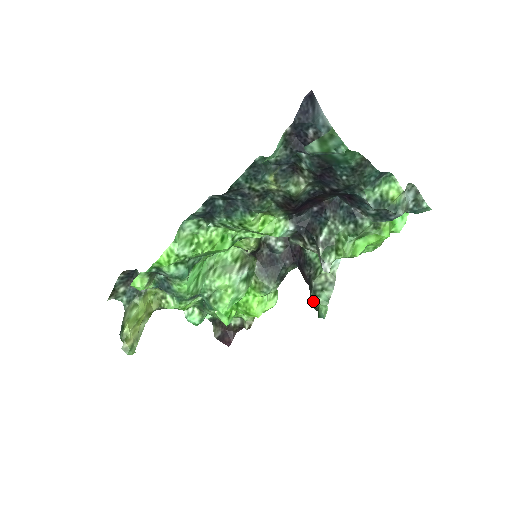
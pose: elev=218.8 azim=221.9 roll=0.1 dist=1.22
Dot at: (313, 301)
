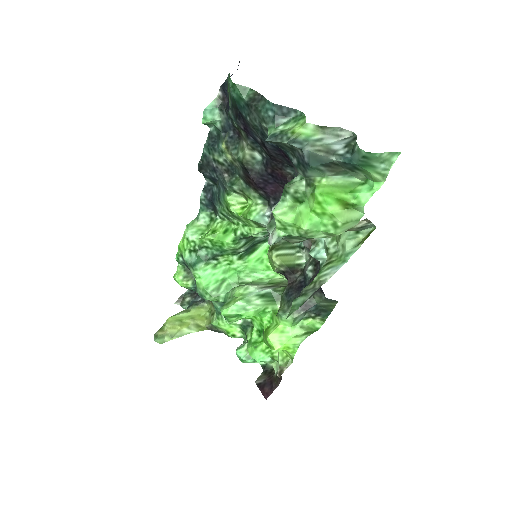
Dot at: occluded
